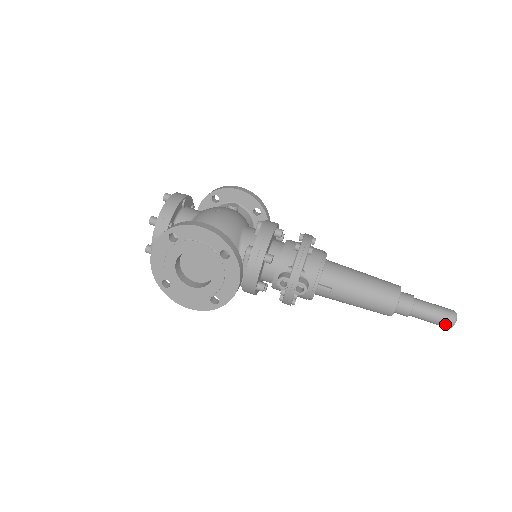
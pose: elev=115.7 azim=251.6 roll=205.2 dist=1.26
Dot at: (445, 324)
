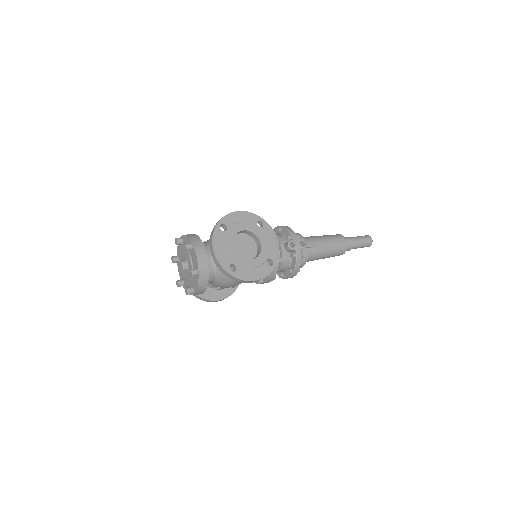
Dot at: (369, 241)
